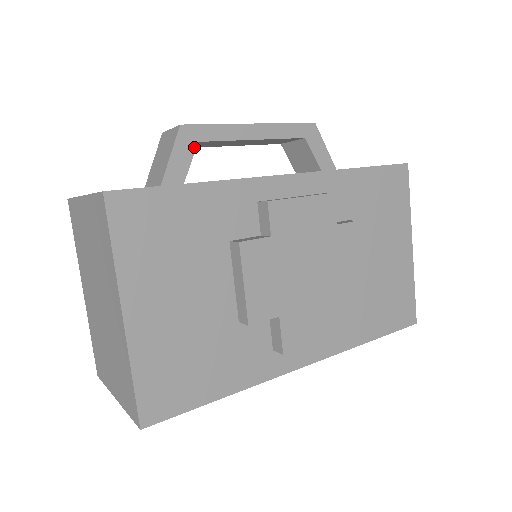
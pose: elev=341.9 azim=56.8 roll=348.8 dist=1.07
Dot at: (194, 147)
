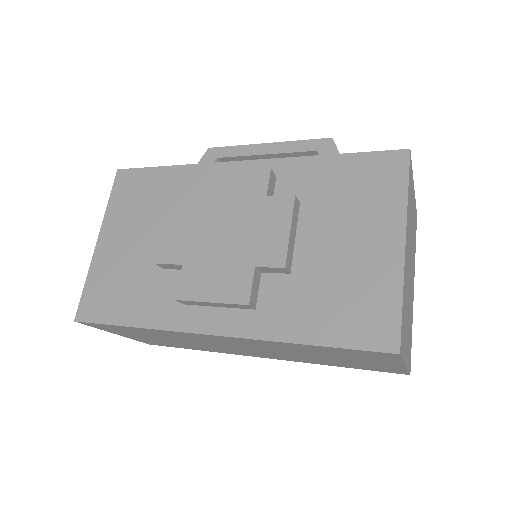
Dot at: (213, 161)
